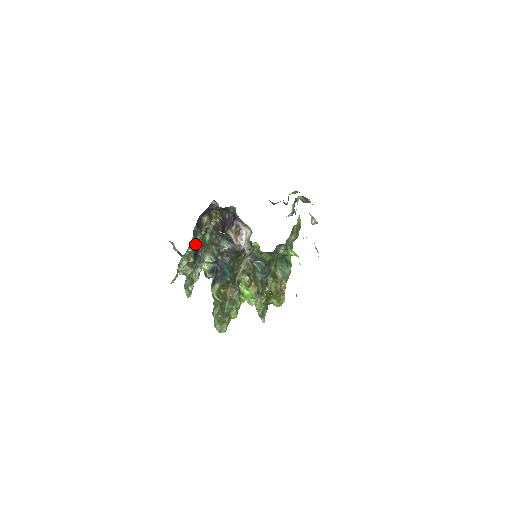
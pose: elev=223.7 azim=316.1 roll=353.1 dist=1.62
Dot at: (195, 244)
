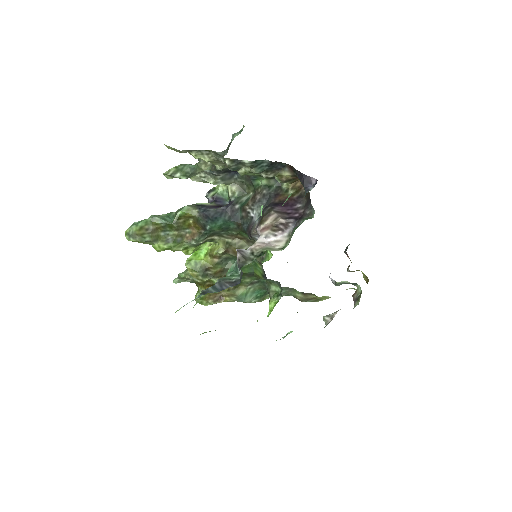
Dot at: (243, 167)
